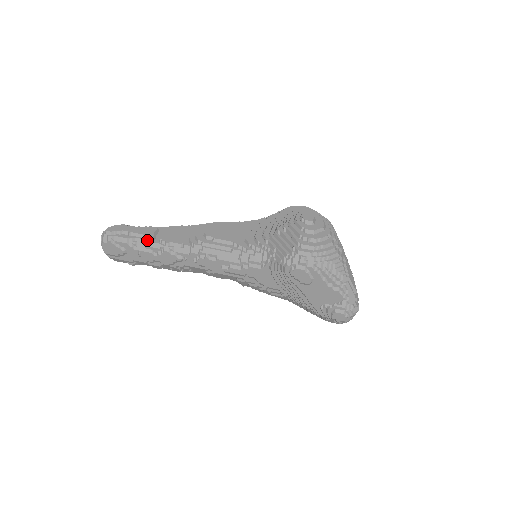
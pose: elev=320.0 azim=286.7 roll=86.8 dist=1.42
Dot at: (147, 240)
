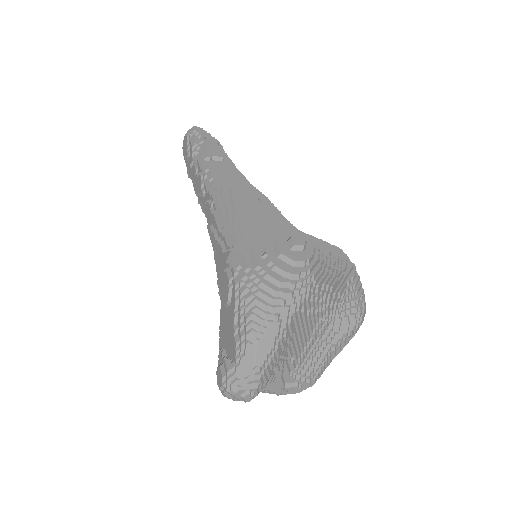
Dot at: (203, 156)
